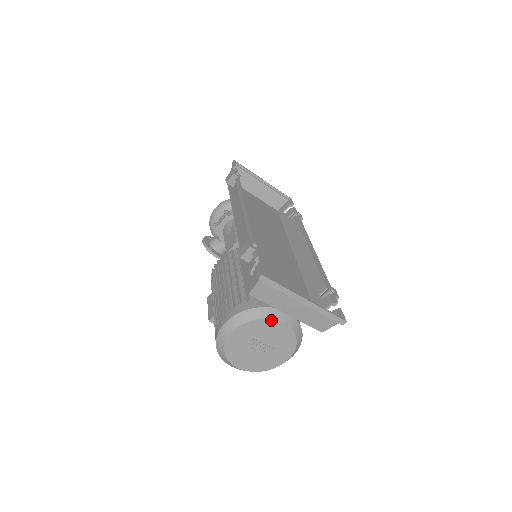
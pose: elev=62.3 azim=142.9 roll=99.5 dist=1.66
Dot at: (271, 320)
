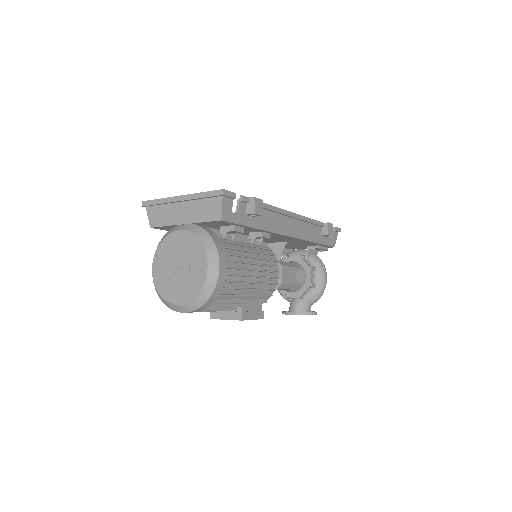
Dot at: (170, 235)
